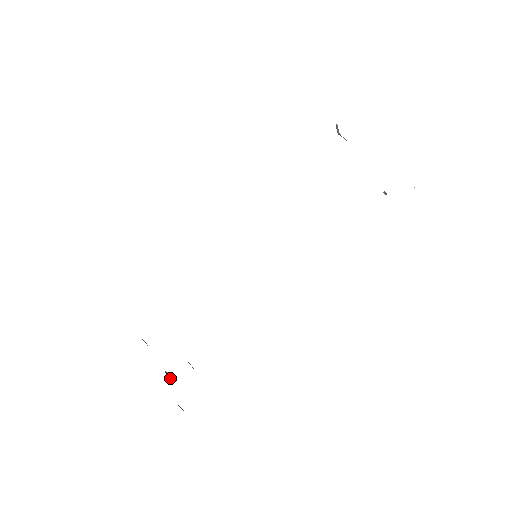
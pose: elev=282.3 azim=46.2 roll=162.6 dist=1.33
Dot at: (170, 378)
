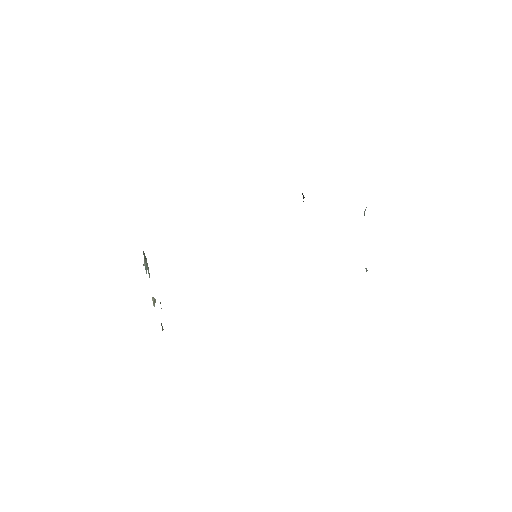
Dot at: occluded
